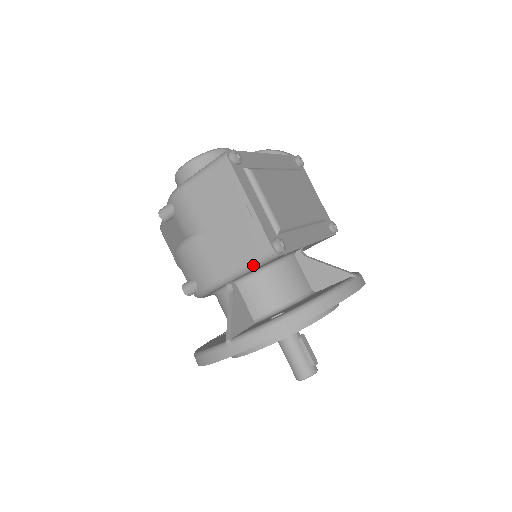
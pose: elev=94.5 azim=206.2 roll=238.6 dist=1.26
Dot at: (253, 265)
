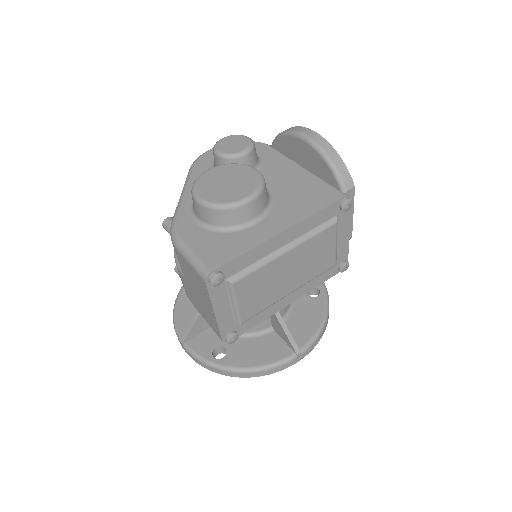
Dot at: (211, 327)
